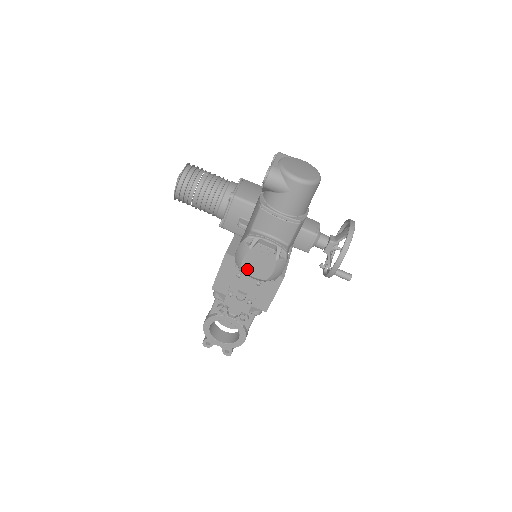
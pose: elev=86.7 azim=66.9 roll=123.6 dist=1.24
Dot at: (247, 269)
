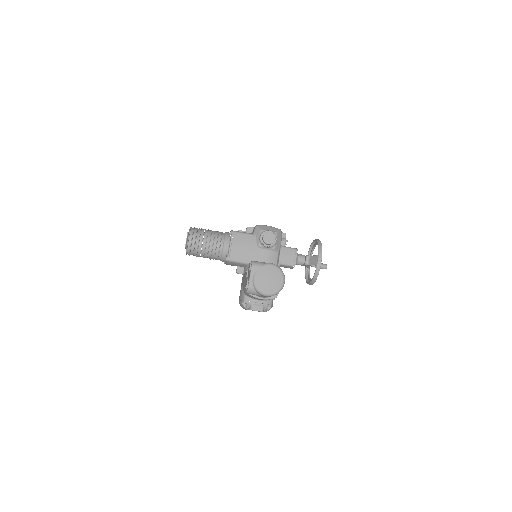
Dot at: occluded
